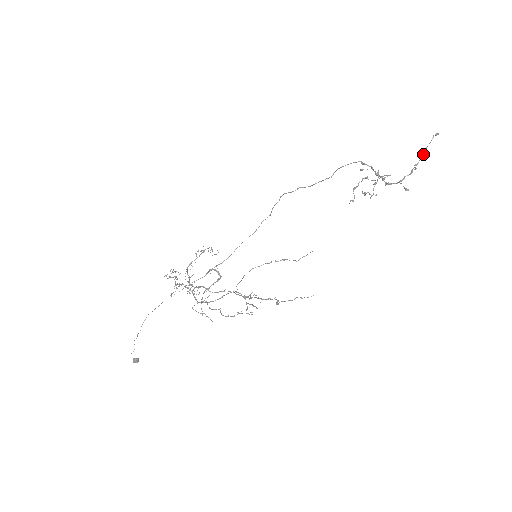
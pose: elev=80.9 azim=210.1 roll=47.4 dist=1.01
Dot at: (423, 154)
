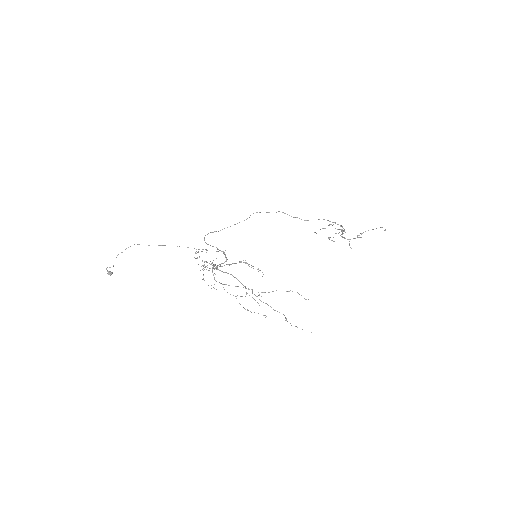
Dot at: occluded
